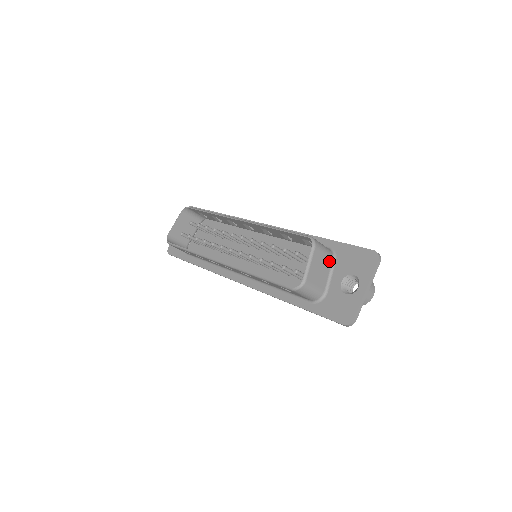
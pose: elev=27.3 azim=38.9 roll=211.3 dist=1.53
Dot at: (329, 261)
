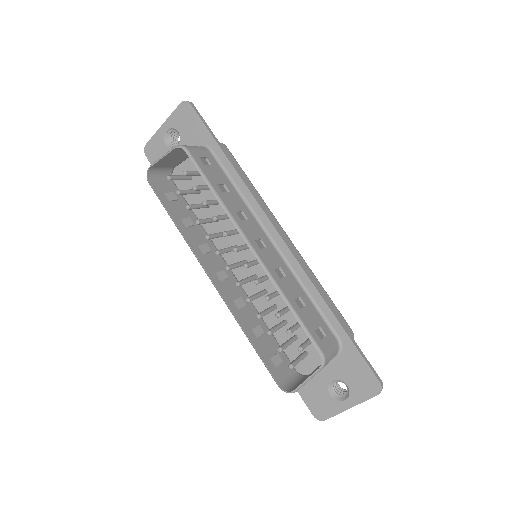
Dot at: (331, 359)
